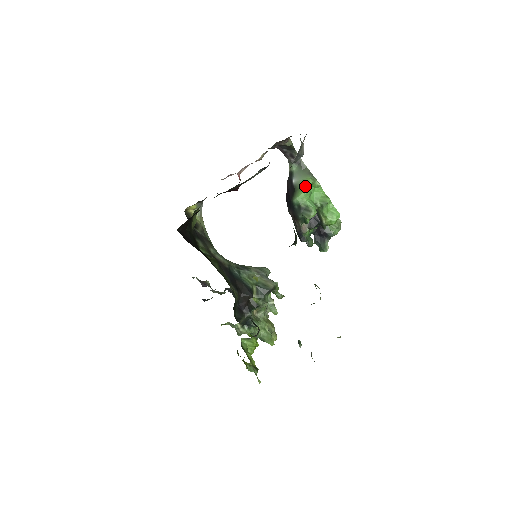
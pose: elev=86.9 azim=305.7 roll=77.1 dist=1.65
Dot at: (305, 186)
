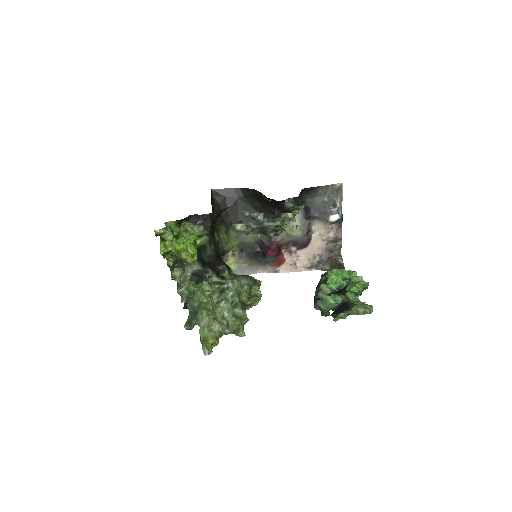
Dot at: occluded
